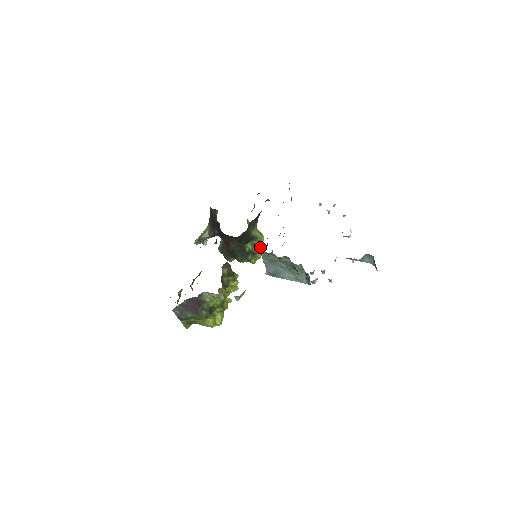
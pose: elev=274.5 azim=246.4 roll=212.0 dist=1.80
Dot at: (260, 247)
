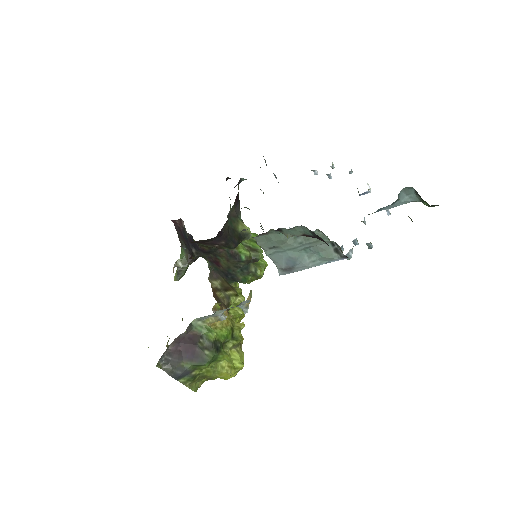
Dot at: (260, 249)
